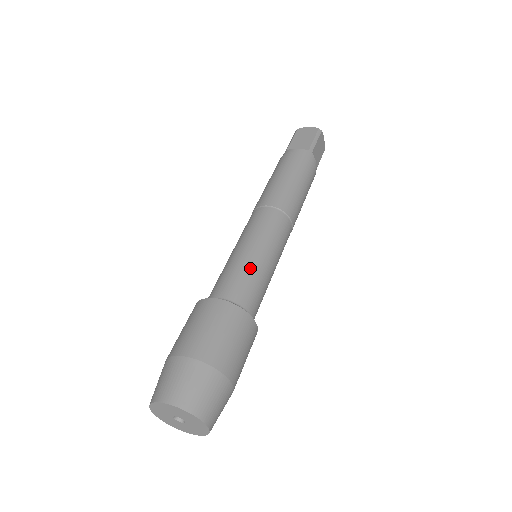
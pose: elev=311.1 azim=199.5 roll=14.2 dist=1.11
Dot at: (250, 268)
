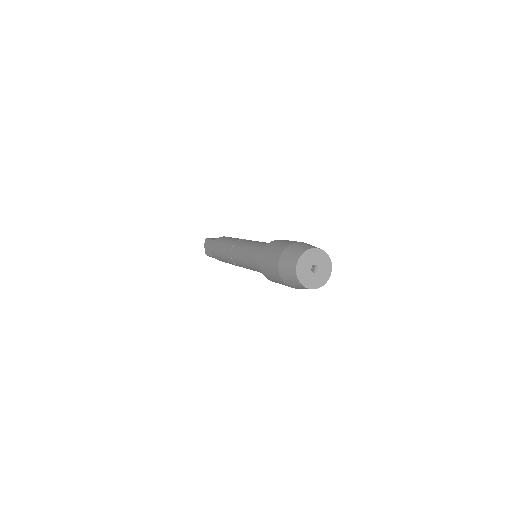
Dot at: occluded
